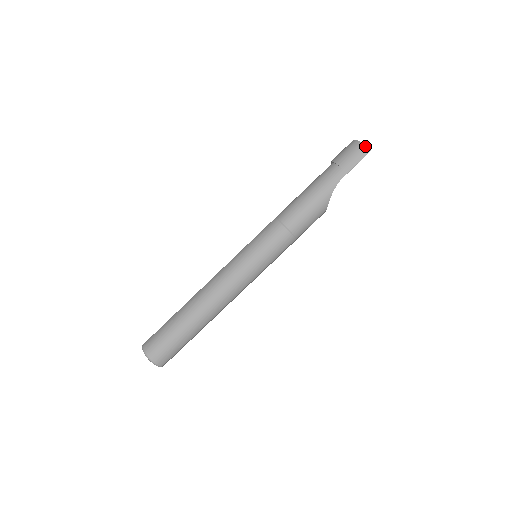
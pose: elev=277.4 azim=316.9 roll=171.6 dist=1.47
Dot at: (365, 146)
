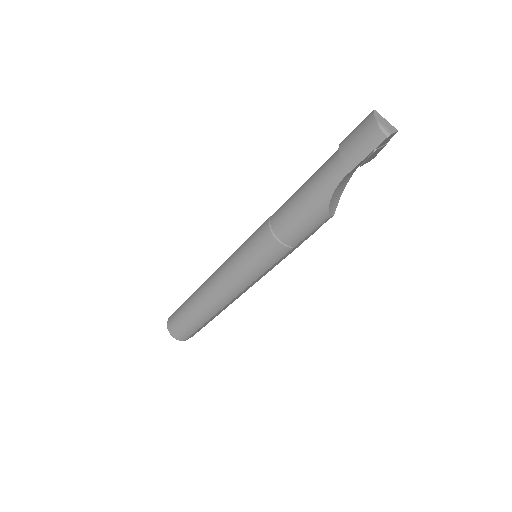
Dot at: (379, 128)
